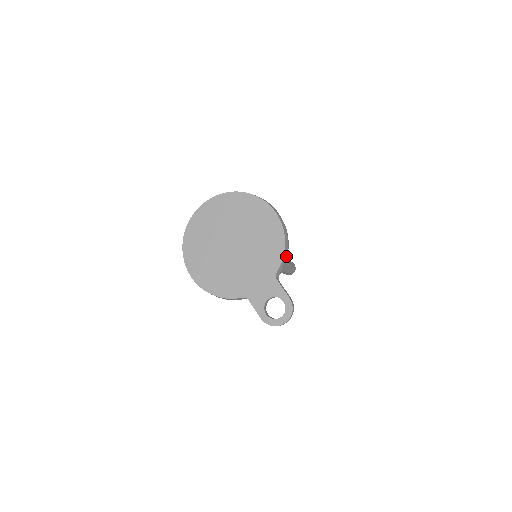
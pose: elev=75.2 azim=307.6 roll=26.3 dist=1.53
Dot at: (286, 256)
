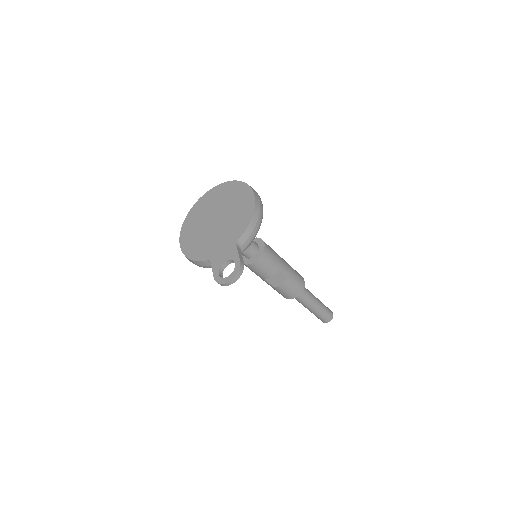
Dot at: (253, 230)
